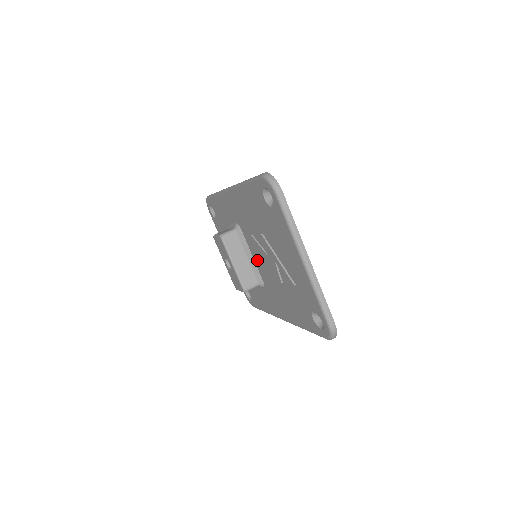
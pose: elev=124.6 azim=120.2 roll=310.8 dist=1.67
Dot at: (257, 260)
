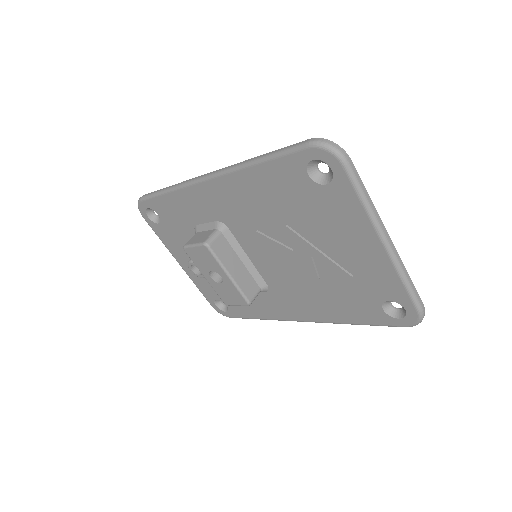
Dot at: (260, 261)
